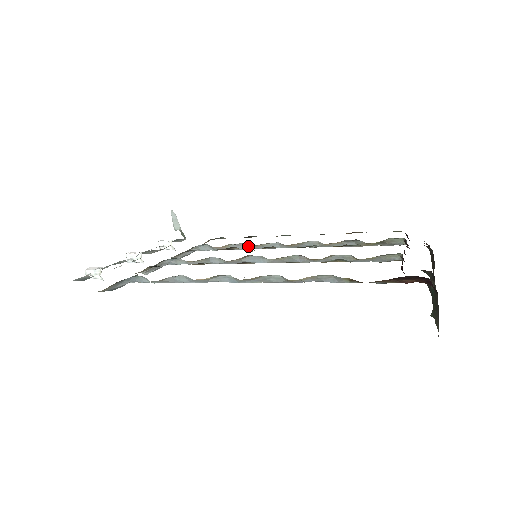
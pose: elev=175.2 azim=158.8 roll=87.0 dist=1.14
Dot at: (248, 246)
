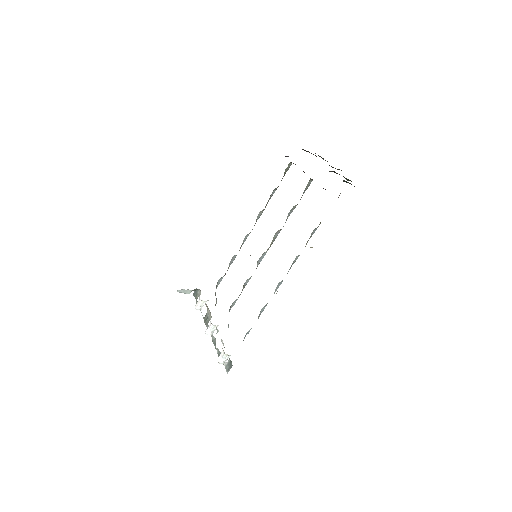
Dot at: occluded
